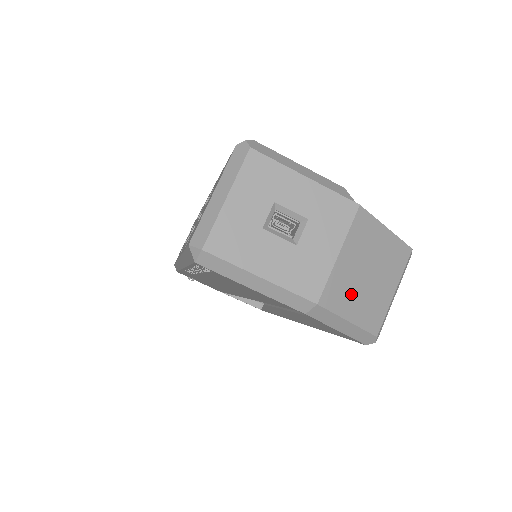
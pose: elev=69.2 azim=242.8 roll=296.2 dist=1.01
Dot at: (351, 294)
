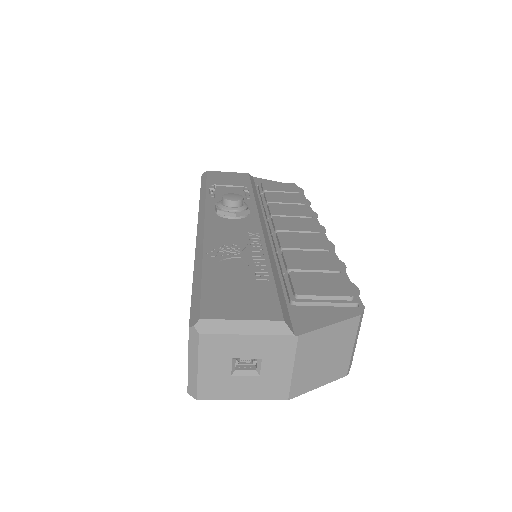
Dot at: (314, 376)
